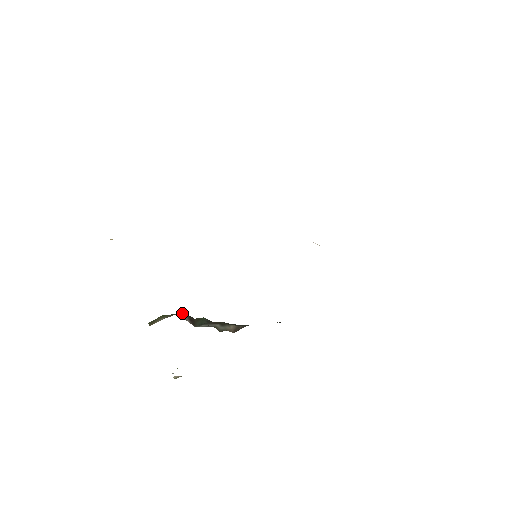
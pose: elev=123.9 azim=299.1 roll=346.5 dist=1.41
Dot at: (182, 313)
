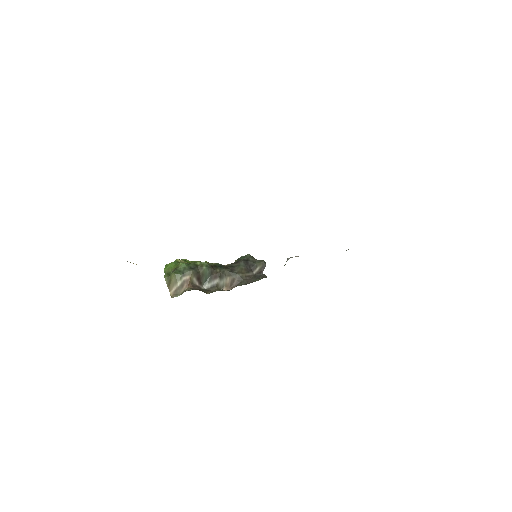
Dot at: (191, 274)
